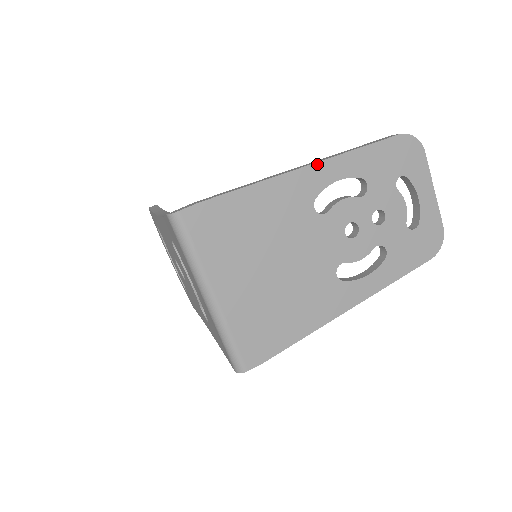
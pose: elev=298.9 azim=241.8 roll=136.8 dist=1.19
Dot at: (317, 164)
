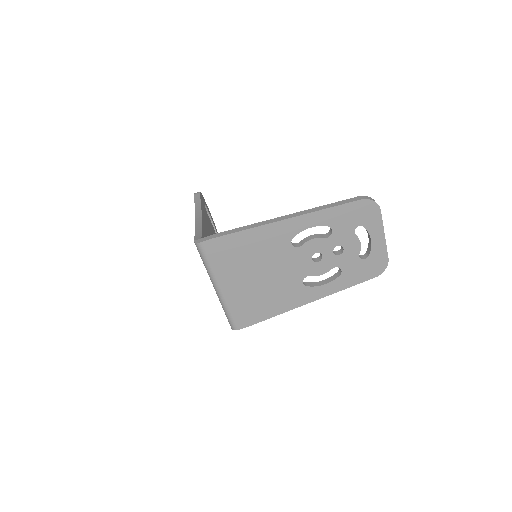
Dot at: (296, 217)
